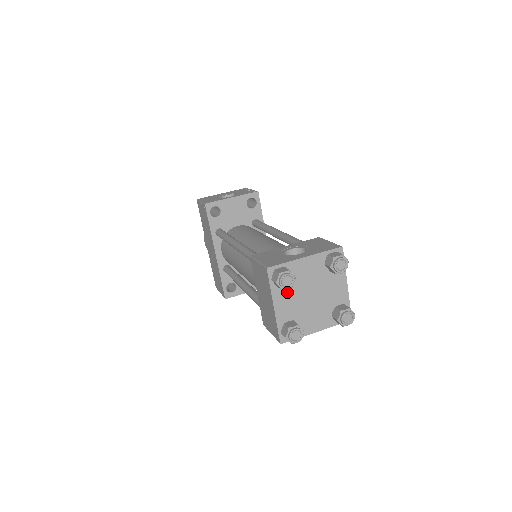
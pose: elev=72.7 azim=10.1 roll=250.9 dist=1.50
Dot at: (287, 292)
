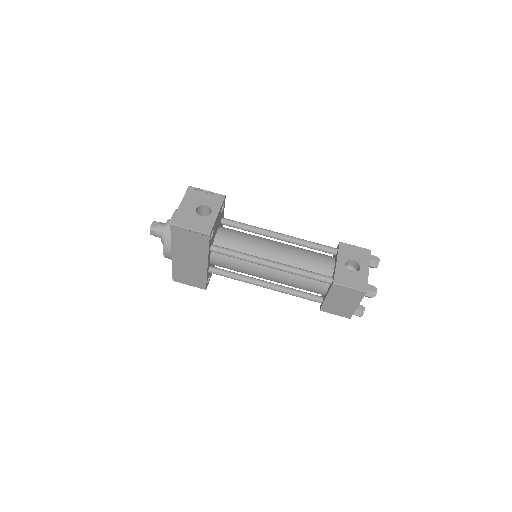
Dot at: occluded
